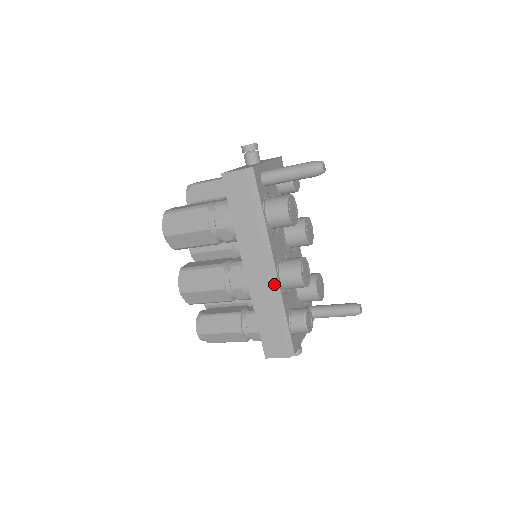
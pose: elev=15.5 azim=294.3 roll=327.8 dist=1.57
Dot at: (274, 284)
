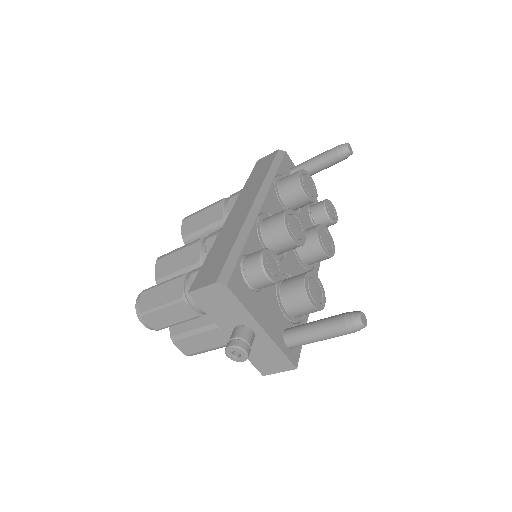
Dot at: (251, 215)
